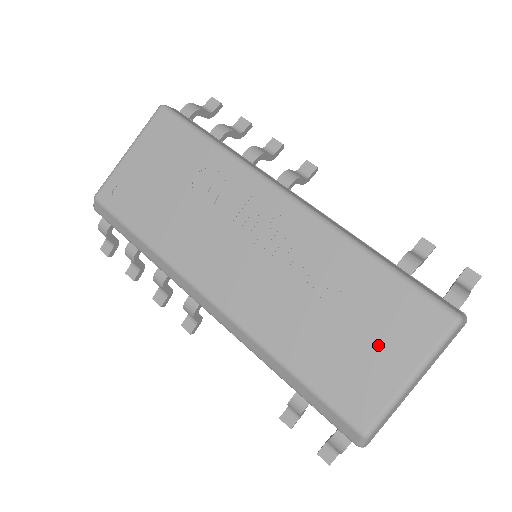
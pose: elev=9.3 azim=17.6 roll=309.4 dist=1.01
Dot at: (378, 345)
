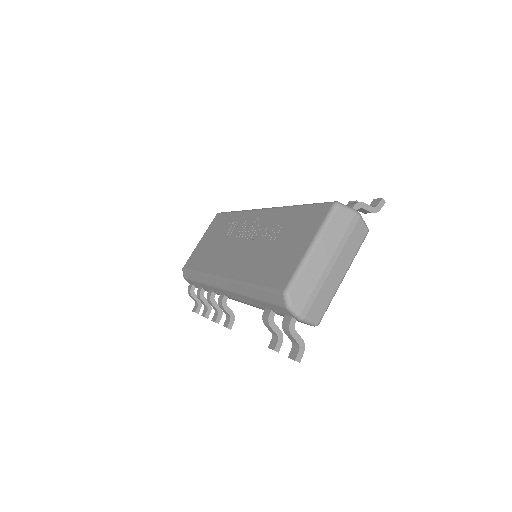
Dot at: (295, 242)
